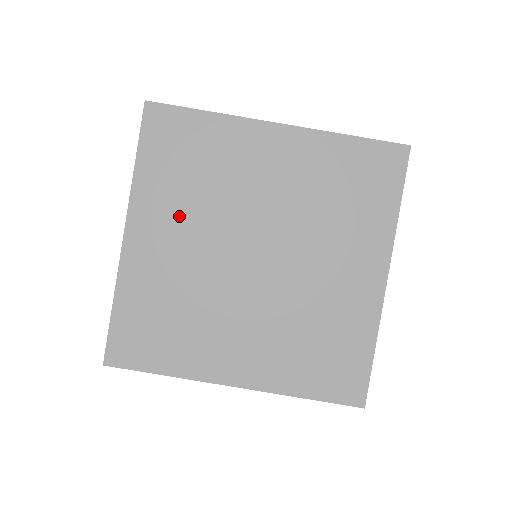
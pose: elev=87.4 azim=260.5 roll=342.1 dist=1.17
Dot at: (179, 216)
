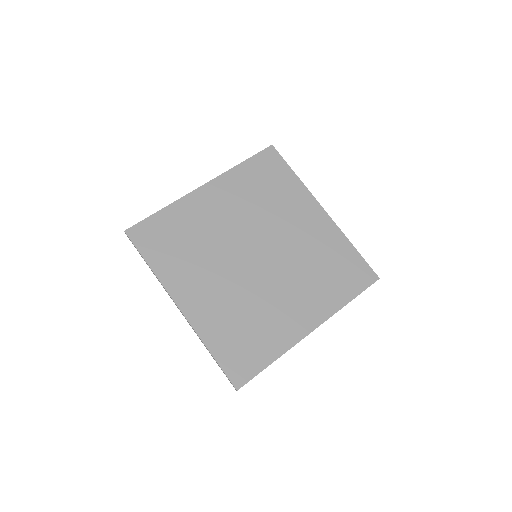
Dot at: (199, 272)
